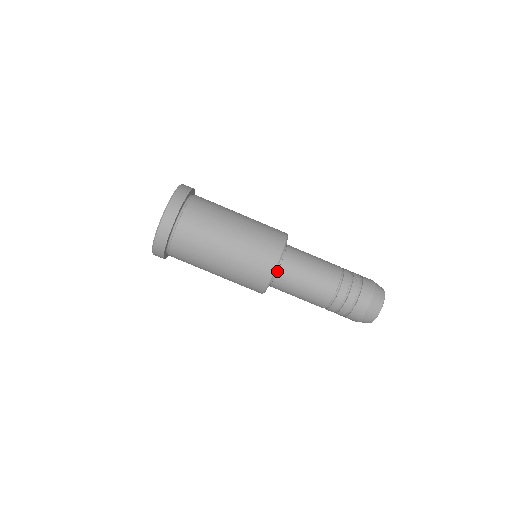
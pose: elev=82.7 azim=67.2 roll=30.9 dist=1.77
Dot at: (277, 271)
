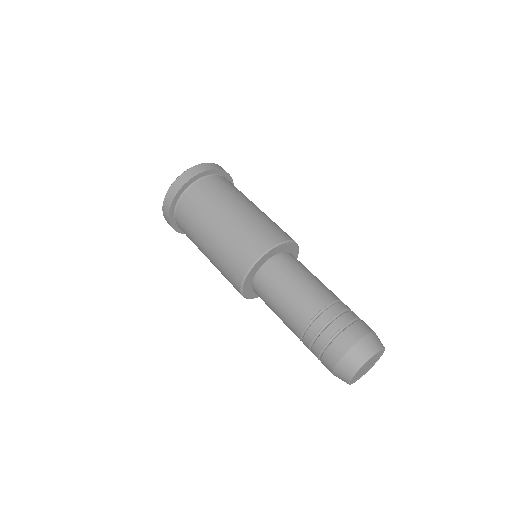
Dot at: (288, 253)
